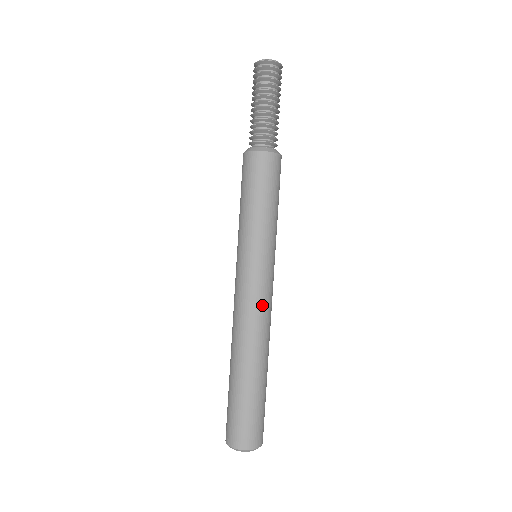
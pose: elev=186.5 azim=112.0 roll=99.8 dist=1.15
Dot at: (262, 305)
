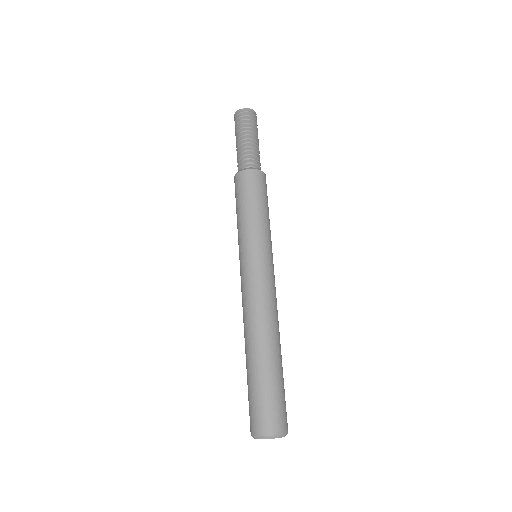
Dot at: (265, 292)
